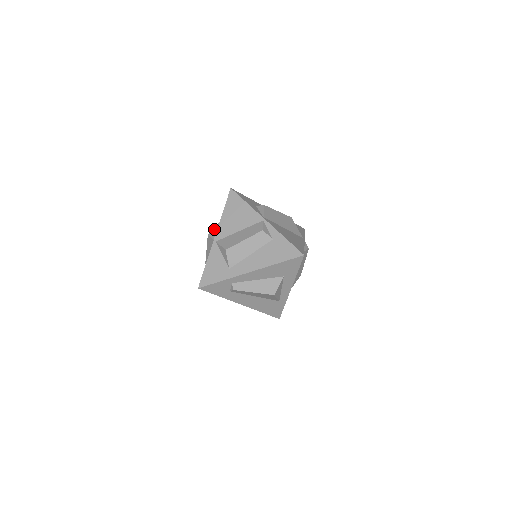
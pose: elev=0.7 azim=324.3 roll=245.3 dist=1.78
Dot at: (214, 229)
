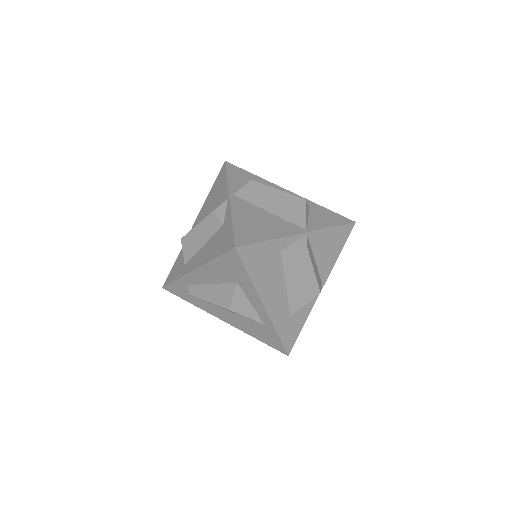
Dot at: occluded
